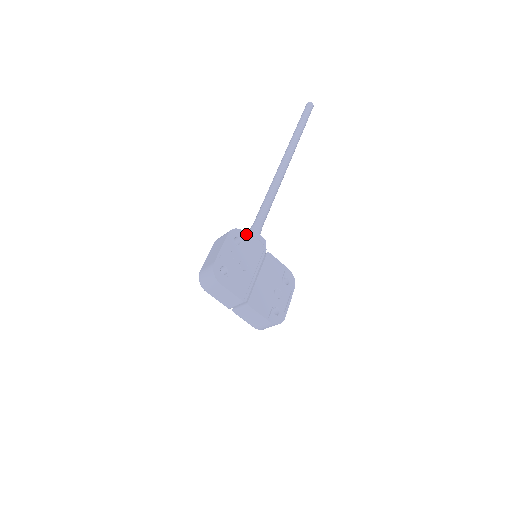
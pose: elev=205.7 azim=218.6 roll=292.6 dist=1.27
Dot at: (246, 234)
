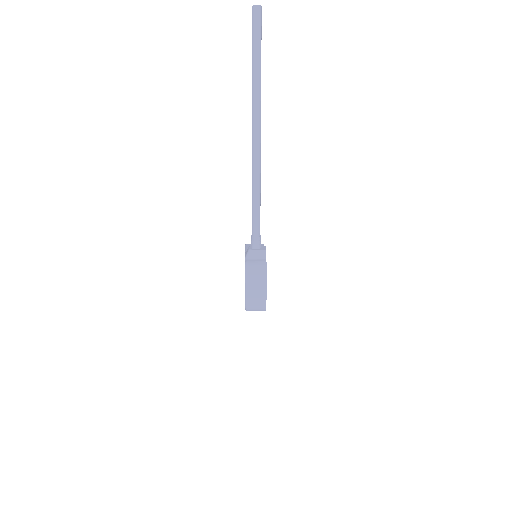
Dot at: occluded
